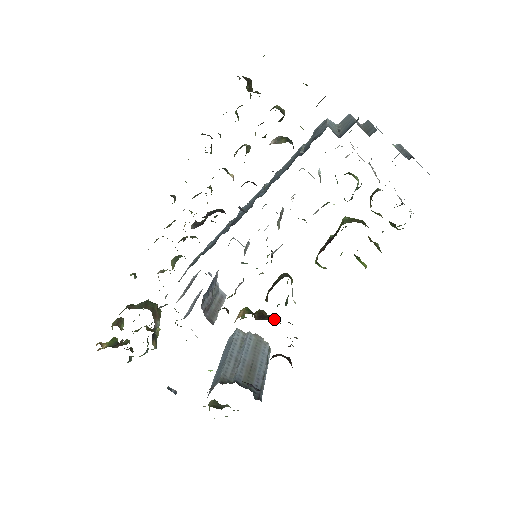
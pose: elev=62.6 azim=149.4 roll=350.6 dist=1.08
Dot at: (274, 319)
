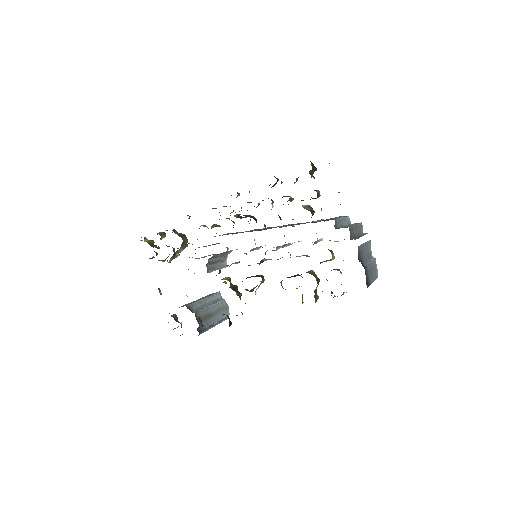
Dot at: (239, 294)
